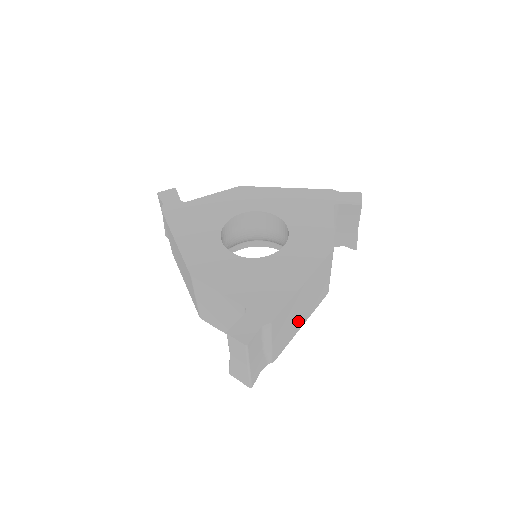
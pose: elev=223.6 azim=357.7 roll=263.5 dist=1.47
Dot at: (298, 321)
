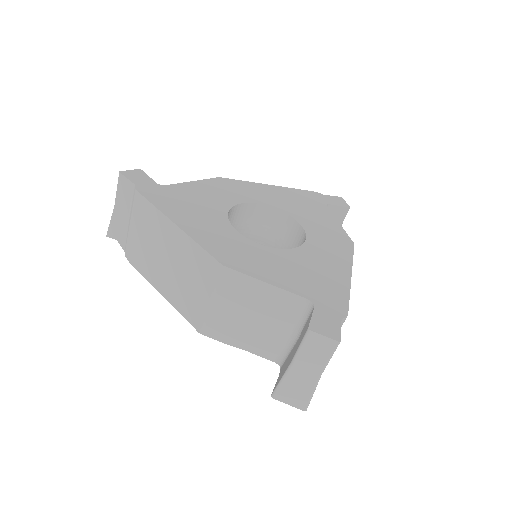
Dot at: occluded
